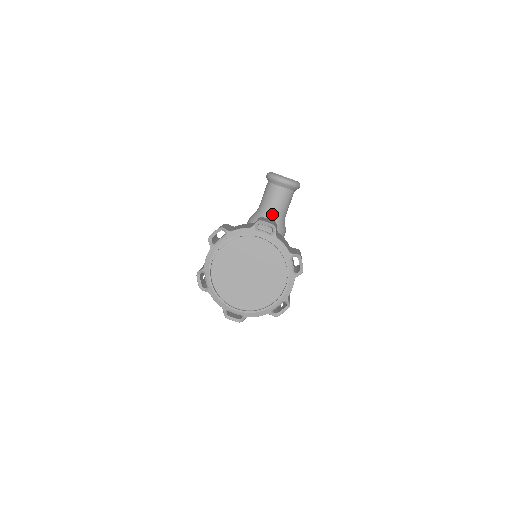
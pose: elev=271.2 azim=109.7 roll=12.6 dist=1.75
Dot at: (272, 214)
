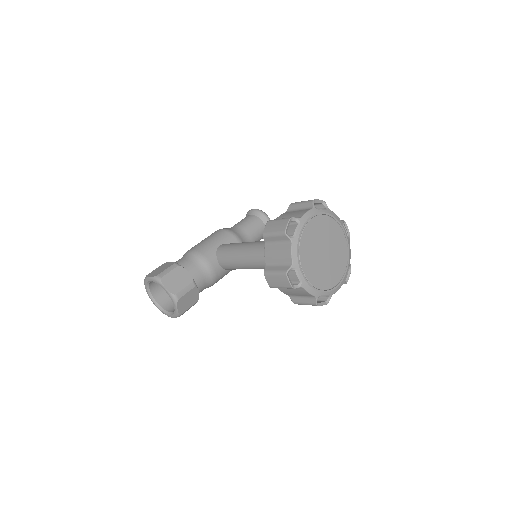
Dot at: (248, 239)
